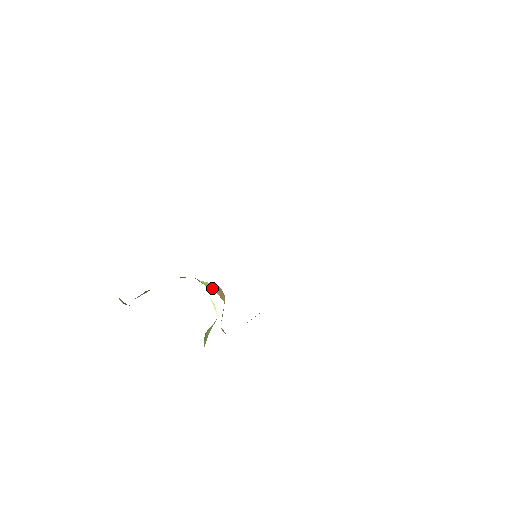
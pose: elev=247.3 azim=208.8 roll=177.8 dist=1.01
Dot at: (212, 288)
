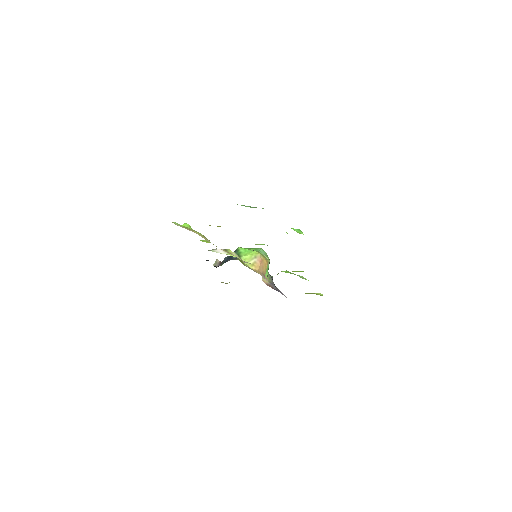
Dot at: (250, 261)
